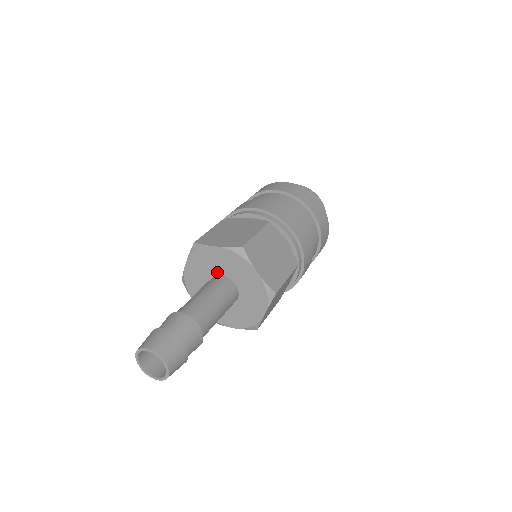
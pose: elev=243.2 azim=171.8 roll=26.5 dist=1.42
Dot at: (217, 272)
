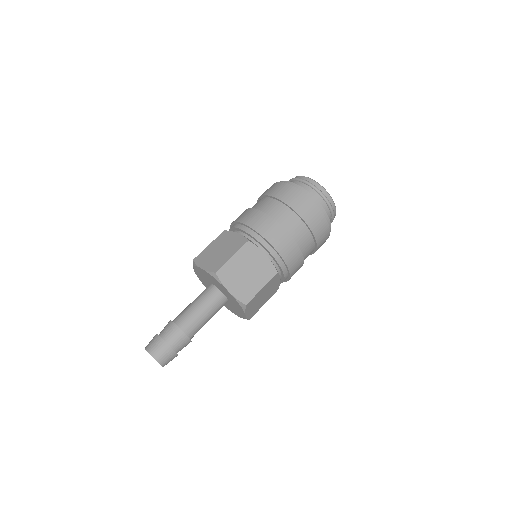
Dot at: (220, 290)
